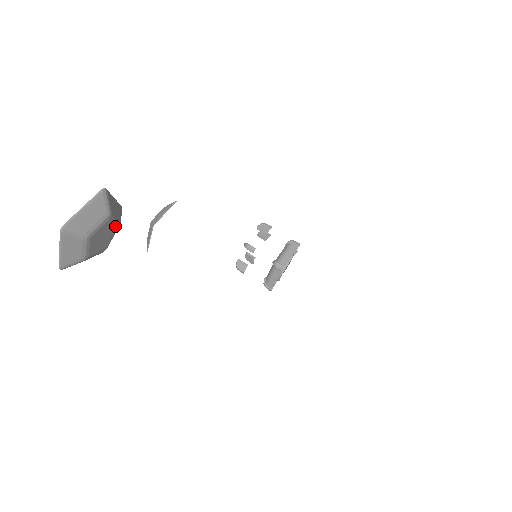
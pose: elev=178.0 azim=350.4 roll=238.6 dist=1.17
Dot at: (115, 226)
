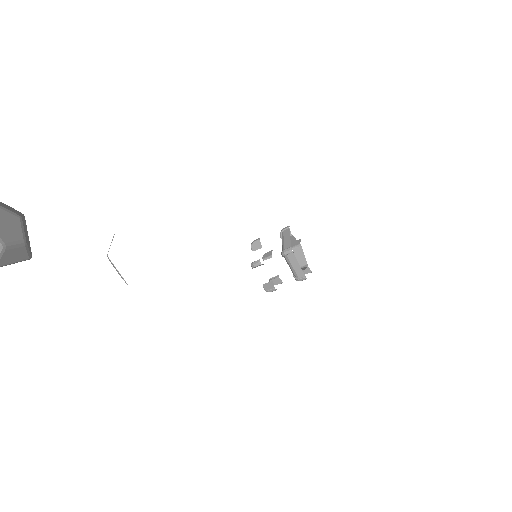
Dot at: (15, 217)
